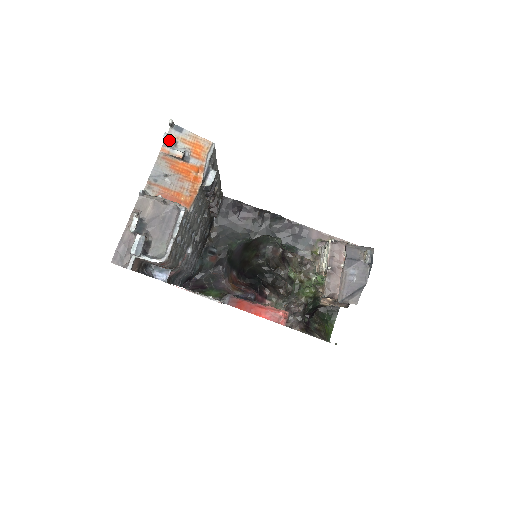
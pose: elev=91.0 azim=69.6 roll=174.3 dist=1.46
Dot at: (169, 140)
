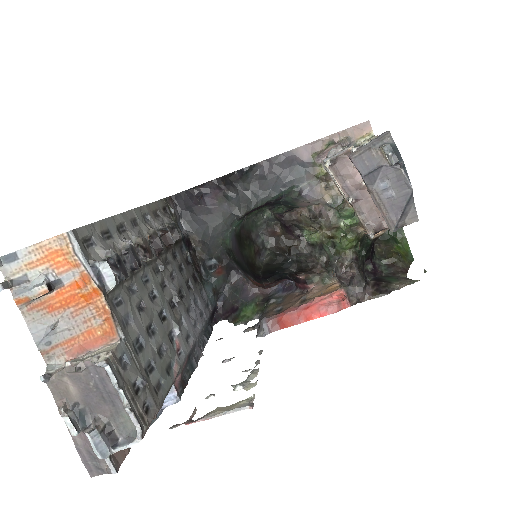
Dot at: (14, 283)
